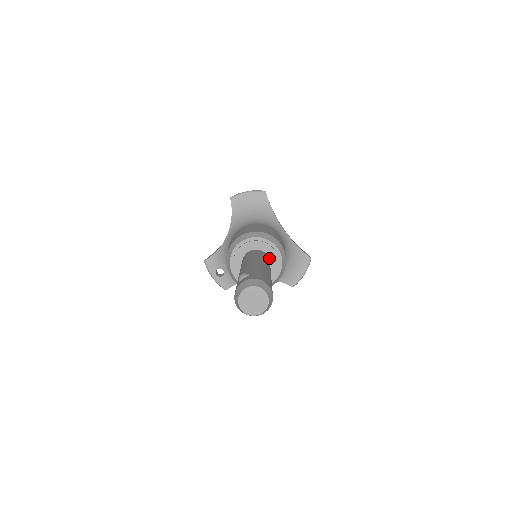
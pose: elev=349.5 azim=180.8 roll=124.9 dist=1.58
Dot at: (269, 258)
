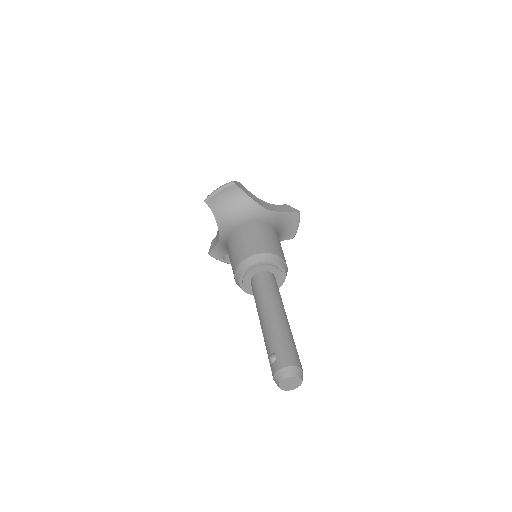
Dot at: (272, 273)
